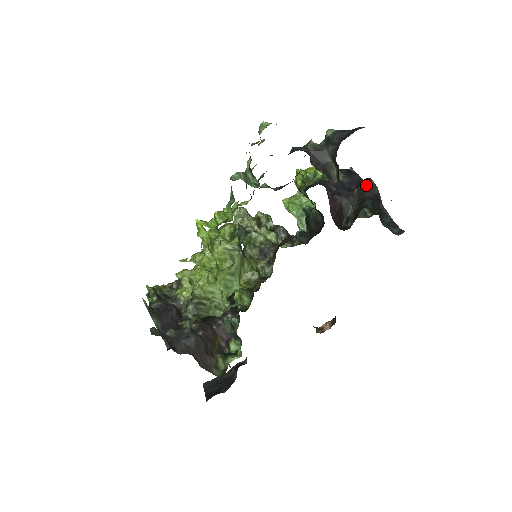
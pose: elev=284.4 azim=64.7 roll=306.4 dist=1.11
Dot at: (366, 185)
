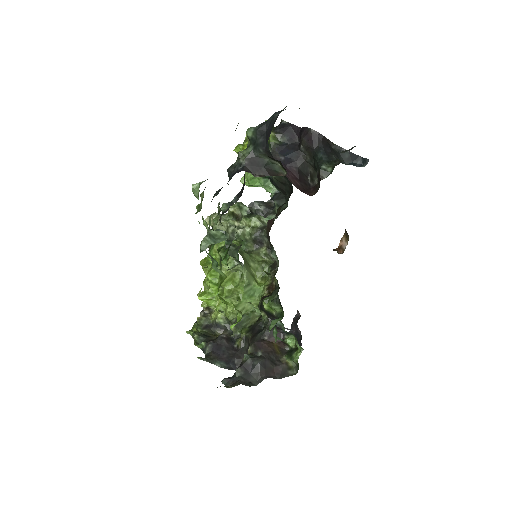
Dot at: (308, 137)
